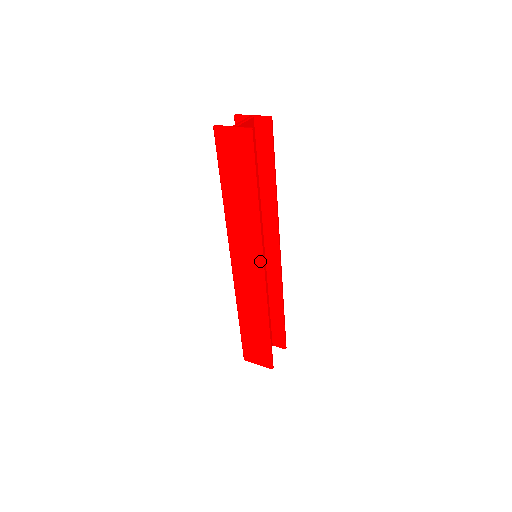
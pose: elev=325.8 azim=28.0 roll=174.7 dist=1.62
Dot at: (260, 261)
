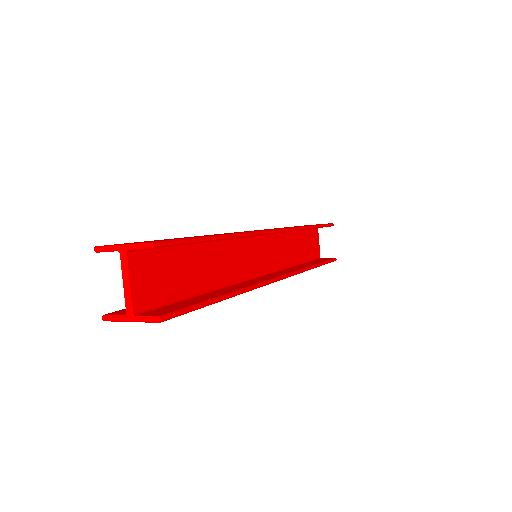
Dot at: occluded
